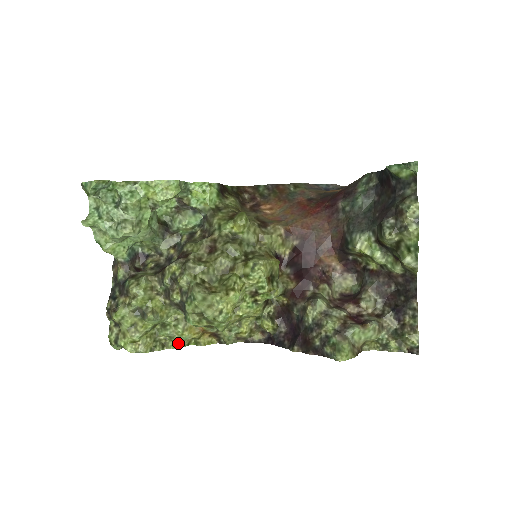
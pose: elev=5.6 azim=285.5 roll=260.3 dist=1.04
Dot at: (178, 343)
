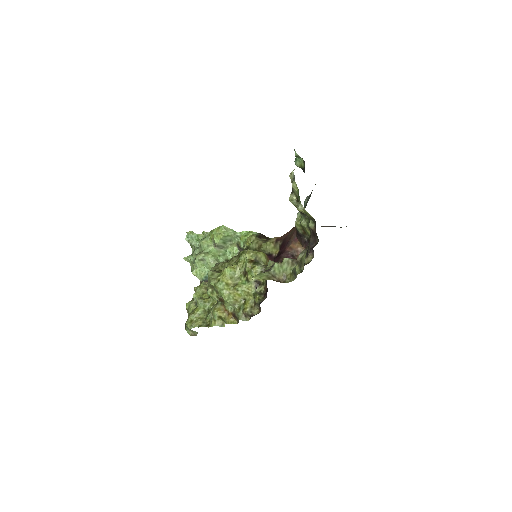
Dot at: (214, 322)
